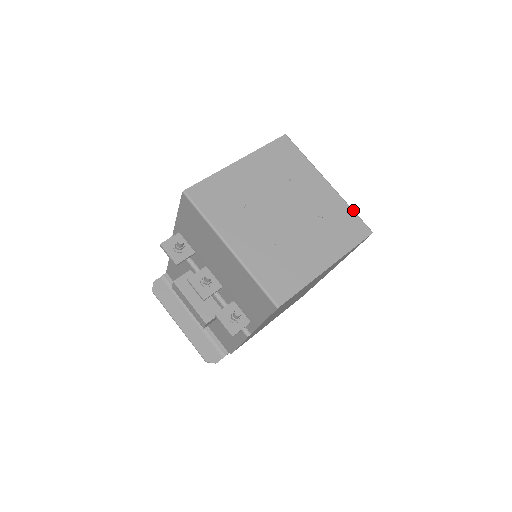
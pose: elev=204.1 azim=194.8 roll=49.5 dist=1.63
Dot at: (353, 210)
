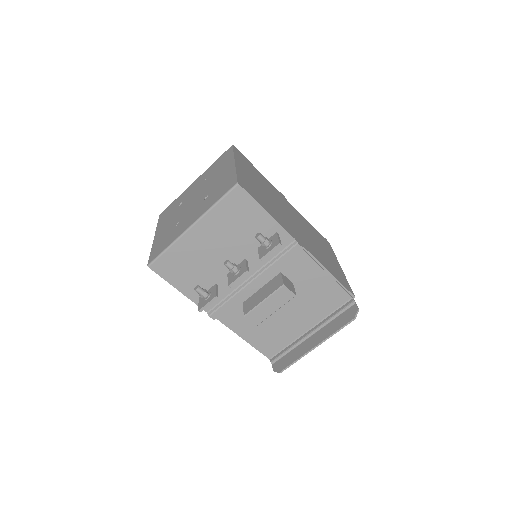
Dot at: (216, 161)
